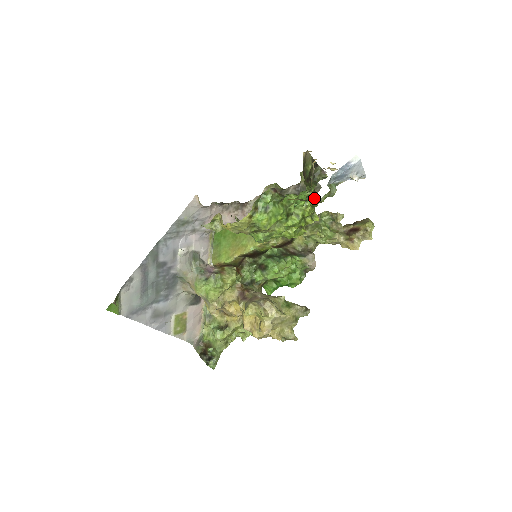
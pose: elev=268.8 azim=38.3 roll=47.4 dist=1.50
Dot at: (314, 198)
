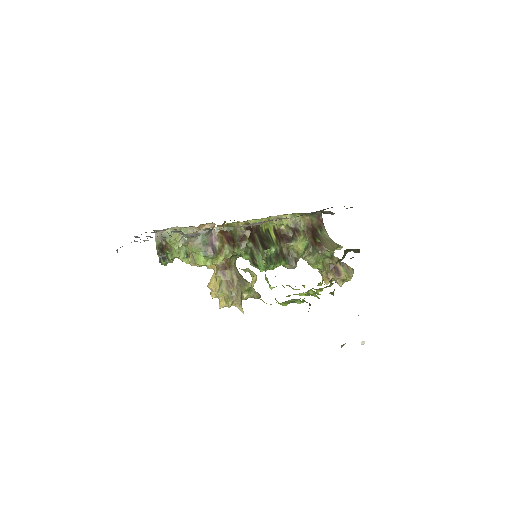
Dot at: occluded
